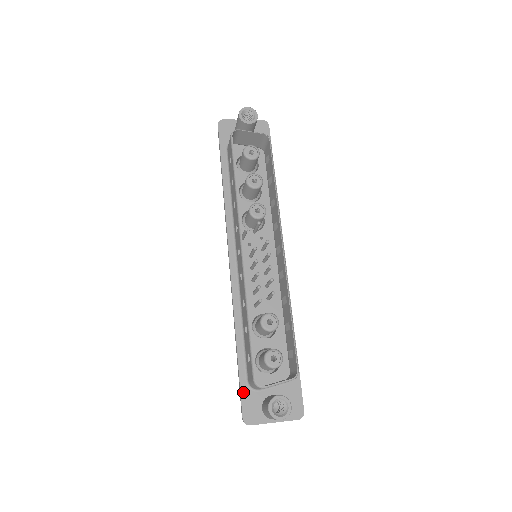
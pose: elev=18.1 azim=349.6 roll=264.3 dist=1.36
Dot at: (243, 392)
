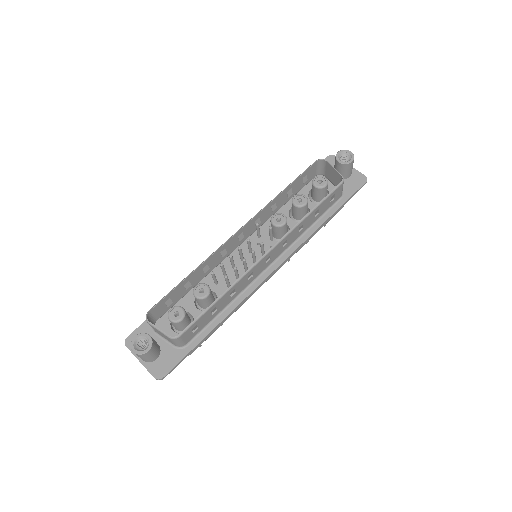
Dot at: (146, 323)
